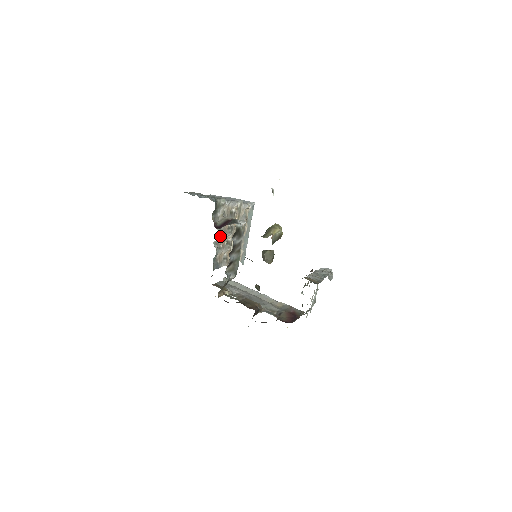
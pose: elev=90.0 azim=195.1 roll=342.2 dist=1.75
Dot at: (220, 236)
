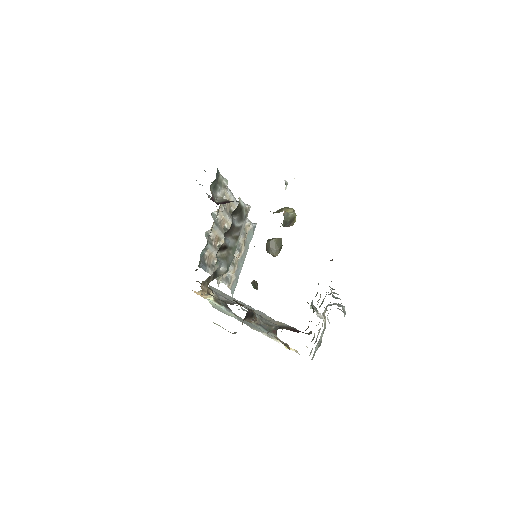
Dot at: (214, 227)
